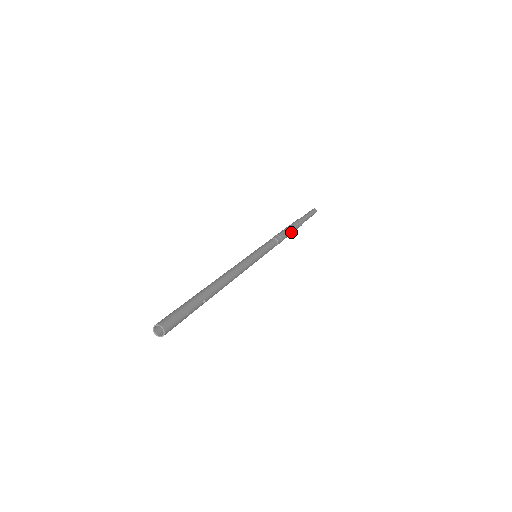
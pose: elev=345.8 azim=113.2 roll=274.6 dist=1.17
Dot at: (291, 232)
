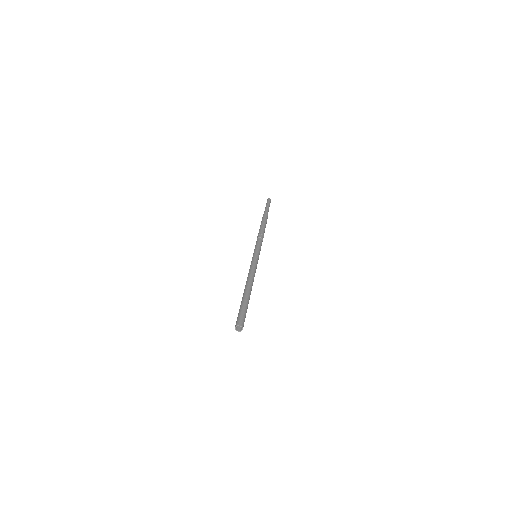
Dot at: (265, 227)
